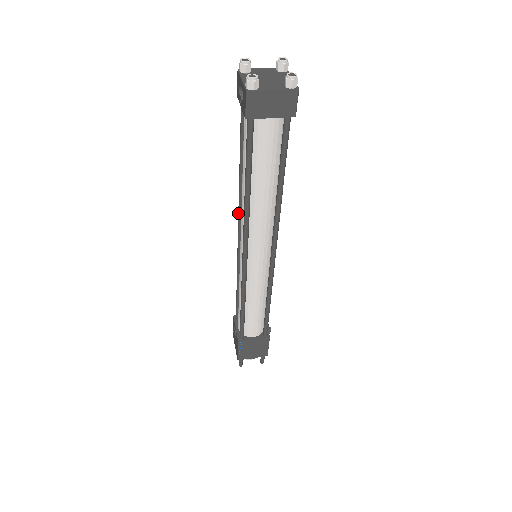
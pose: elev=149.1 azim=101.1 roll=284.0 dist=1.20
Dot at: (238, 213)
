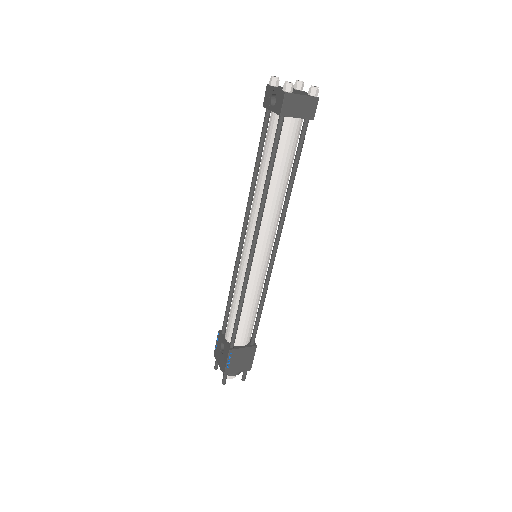
Dot at: (245, 214)
